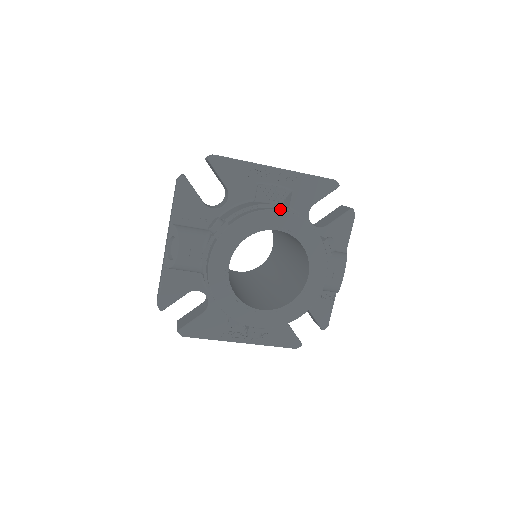
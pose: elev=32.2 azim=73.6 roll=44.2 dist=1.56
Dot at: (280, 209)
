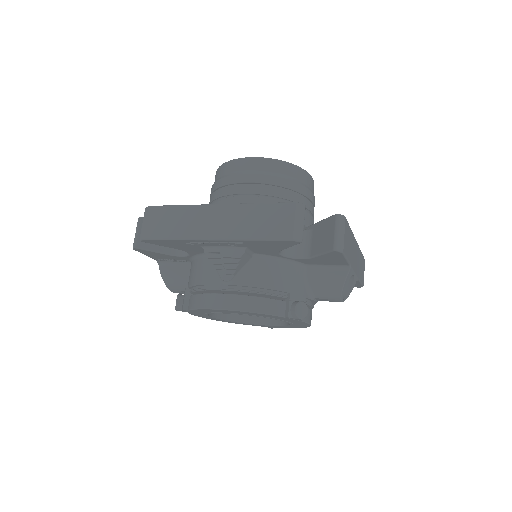
Dot at: (223, 304)
